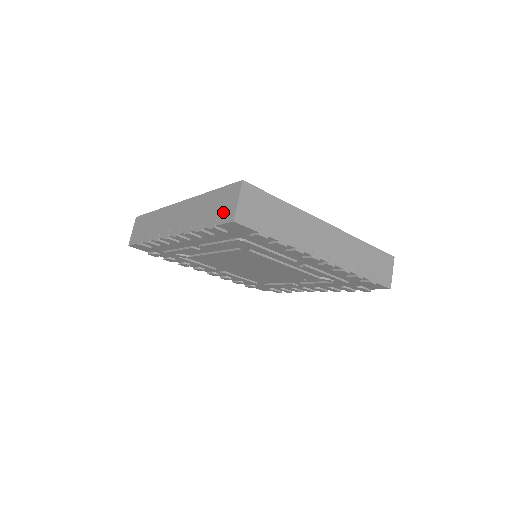
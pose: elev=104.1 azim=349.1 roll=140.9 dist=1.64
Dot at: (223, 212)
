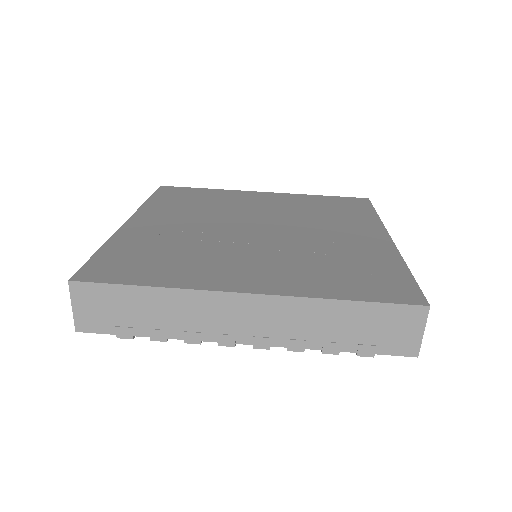
Dot at: occluded
